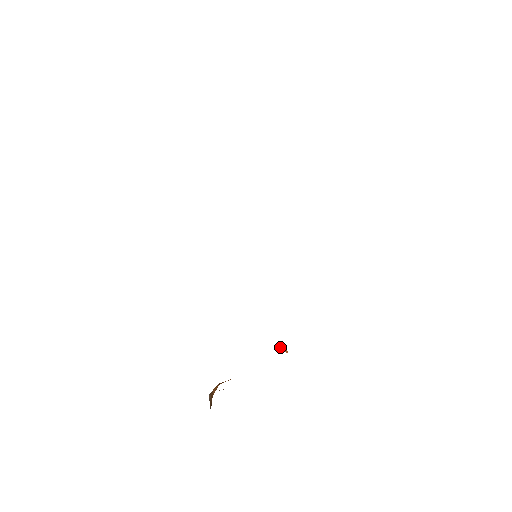
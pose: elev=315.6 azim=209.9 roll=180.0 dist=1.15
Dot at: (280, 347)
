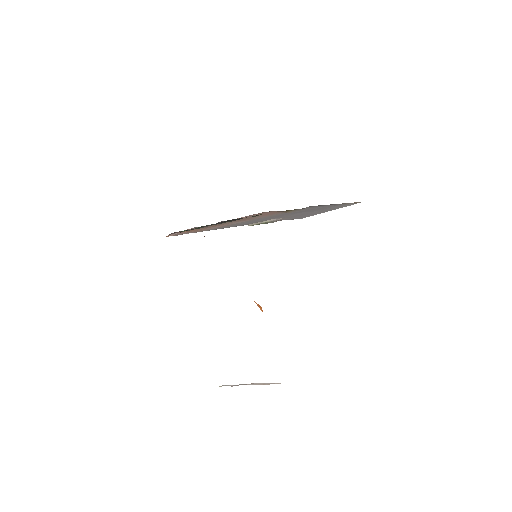
Dot at: (254, 301)
